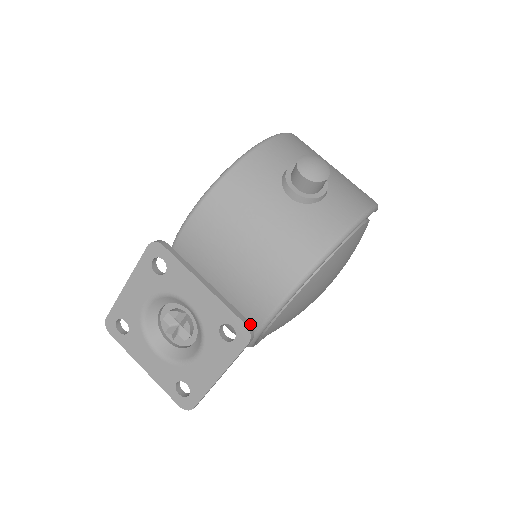
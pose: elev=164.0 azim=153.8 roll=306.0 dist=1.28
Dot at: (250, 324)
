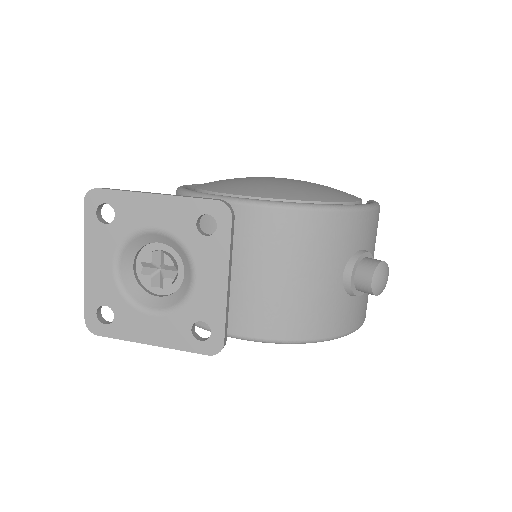
Dot at: (225, 344)
